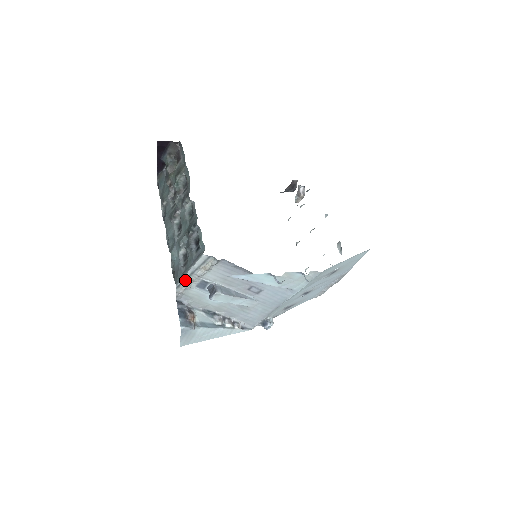
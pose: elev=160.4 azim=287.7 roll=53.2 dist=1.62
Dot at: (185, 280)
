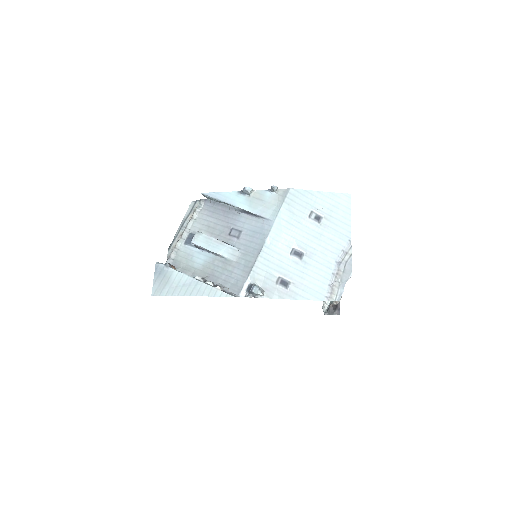
Dot at: (176, 237)
